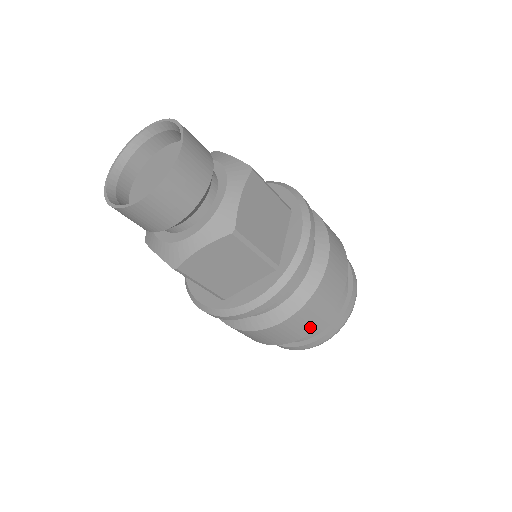
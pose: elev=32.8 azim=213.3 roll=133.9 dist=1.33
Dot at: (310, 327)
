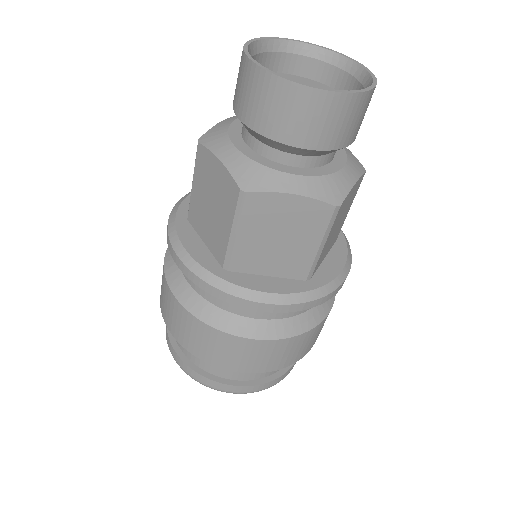
Dot at: occluded
